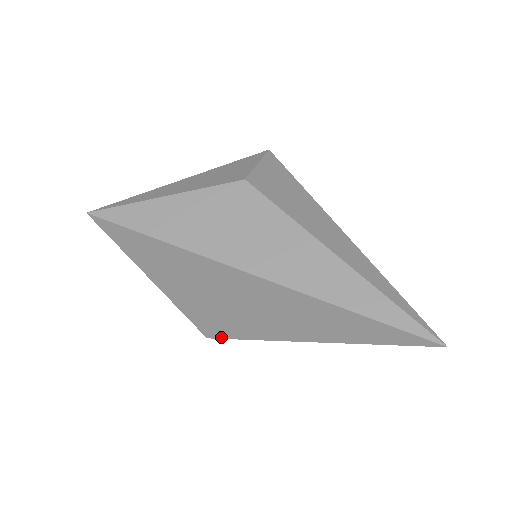
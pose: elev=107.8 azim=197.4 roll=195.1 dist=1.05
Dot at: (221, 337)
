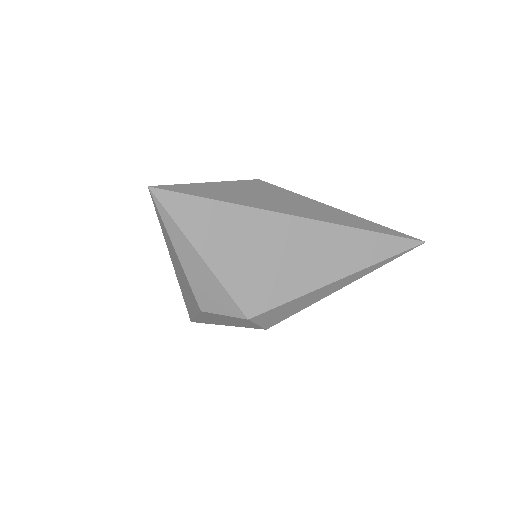
Dot at: (264, 310)
